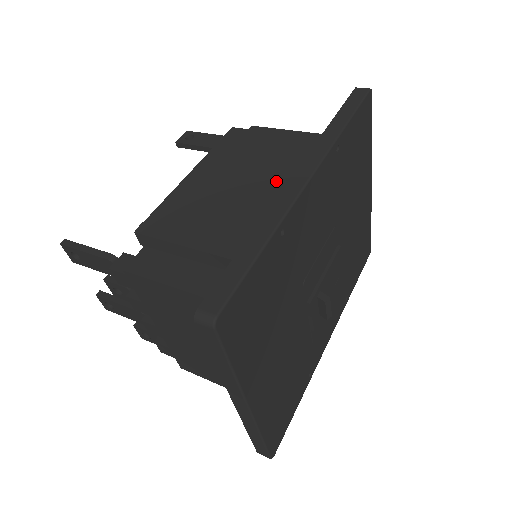
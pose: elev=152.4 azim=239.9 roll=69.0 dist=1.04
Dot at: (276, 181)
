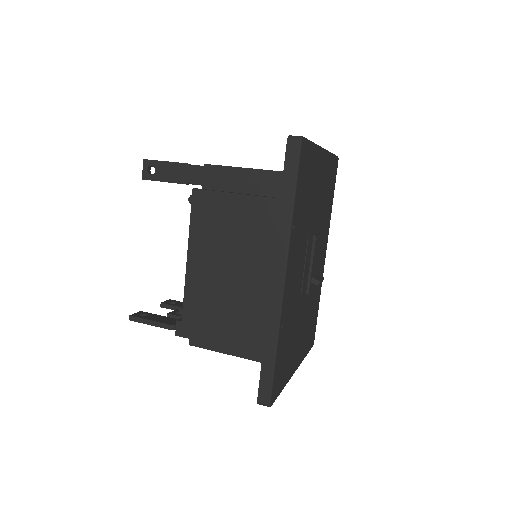
Dot at: (257, 261)
